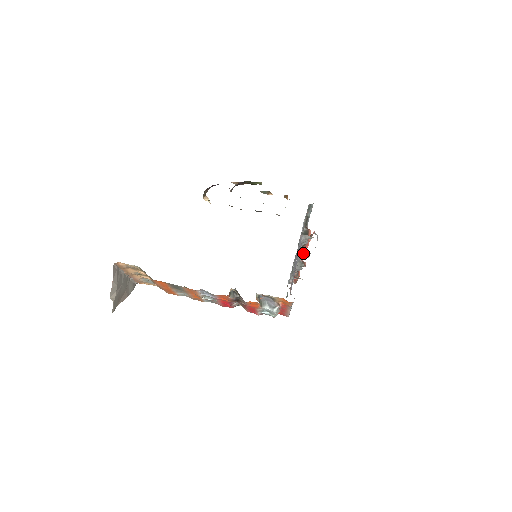
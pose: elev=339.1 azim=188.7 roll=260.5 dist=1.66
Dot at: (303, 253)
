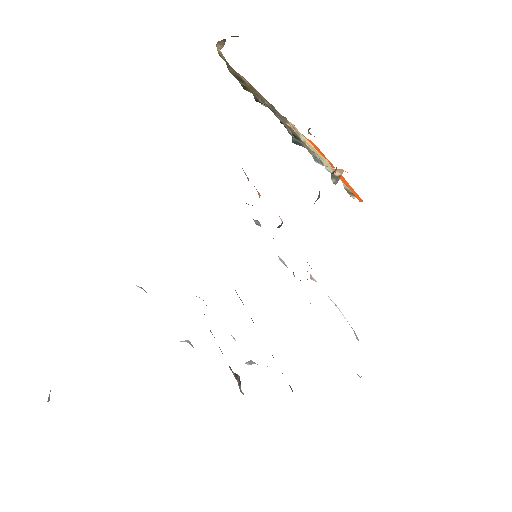
Dot at: occluded
